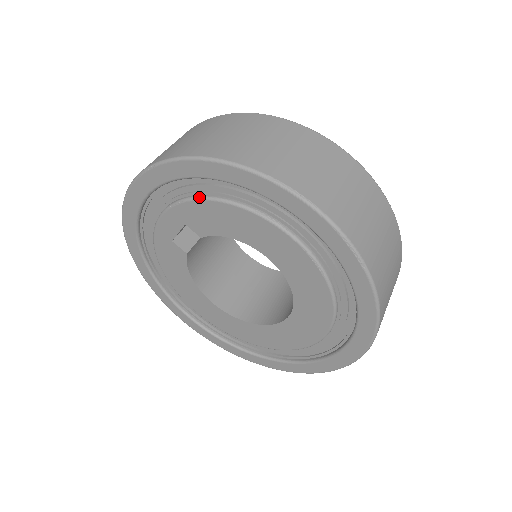
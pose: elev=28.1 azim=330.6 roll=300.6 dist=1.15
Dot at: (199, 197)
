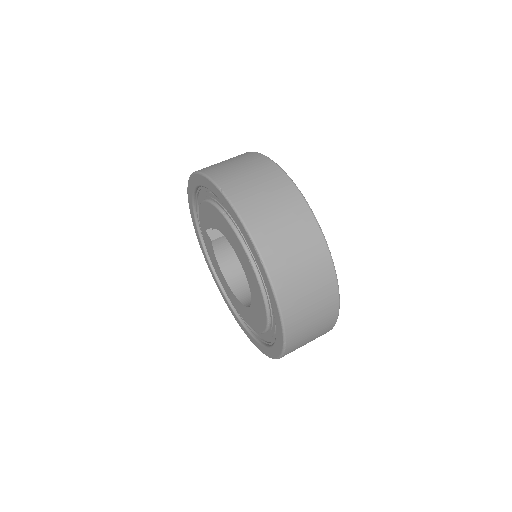
Dot at: (206, 200)
